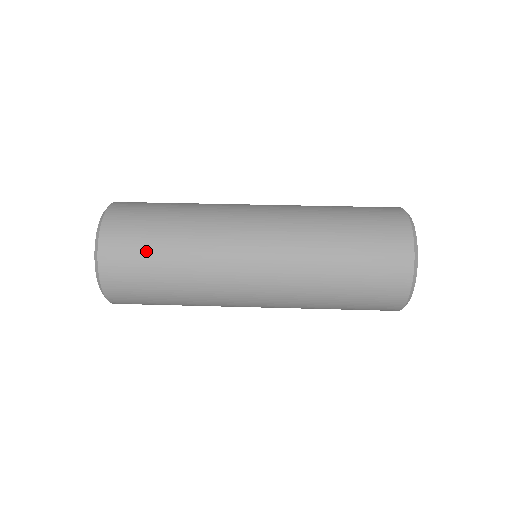
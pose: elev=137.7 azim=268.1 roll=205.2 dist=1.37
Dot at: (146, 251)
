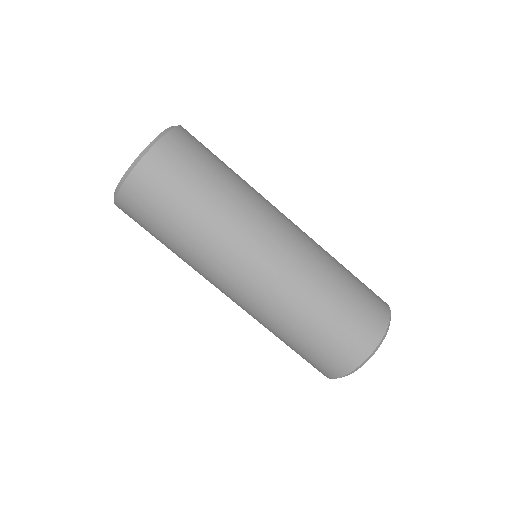
Dot at: (155, 224)
